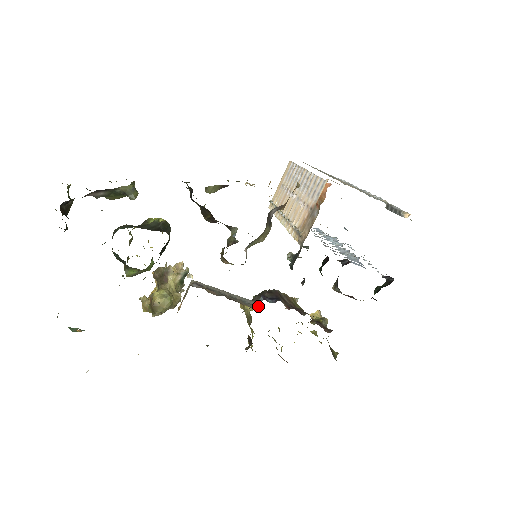
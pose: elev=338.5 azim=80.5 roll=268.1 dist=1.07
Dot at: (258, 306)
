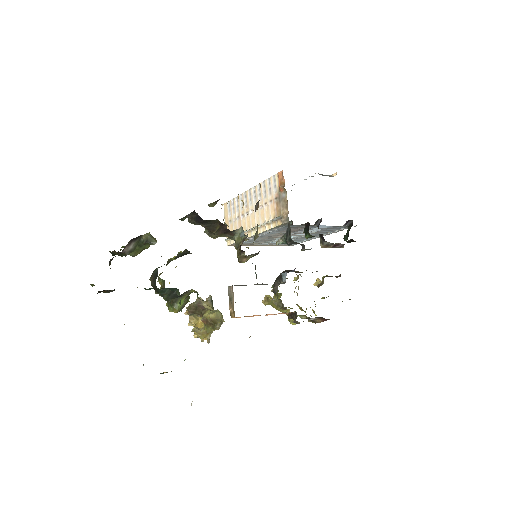
Dot at: (285, 280)
